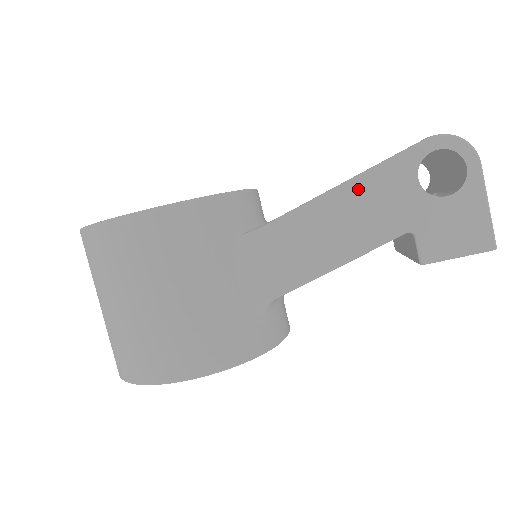
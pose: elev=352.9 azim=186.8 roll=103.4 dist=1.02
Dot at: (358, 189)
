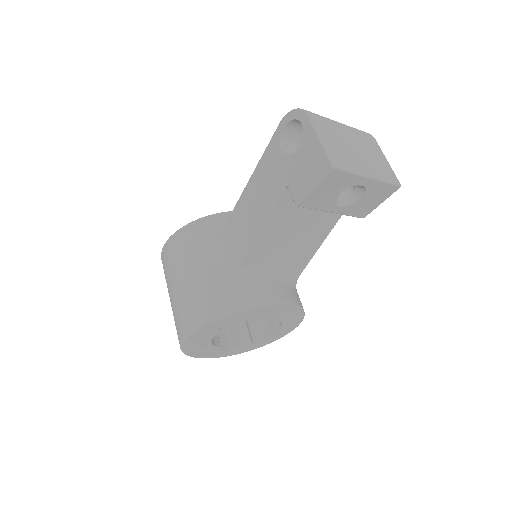
Dot at: (257, 176)
